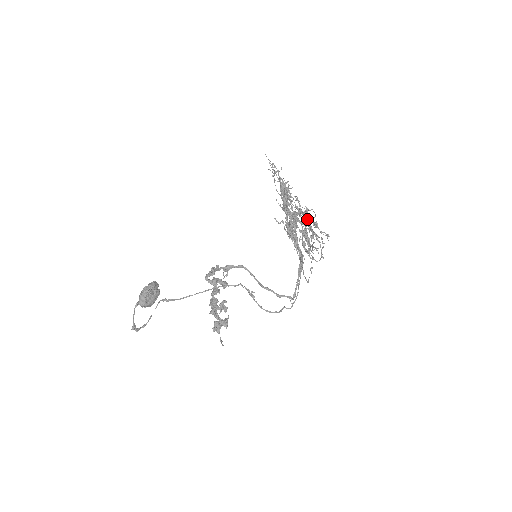
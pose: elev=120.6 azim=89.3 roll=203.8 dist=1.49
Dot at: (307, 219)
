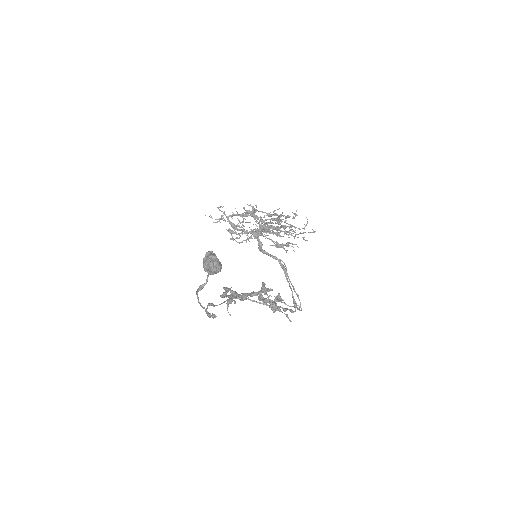
Dot at: (272, 218)
